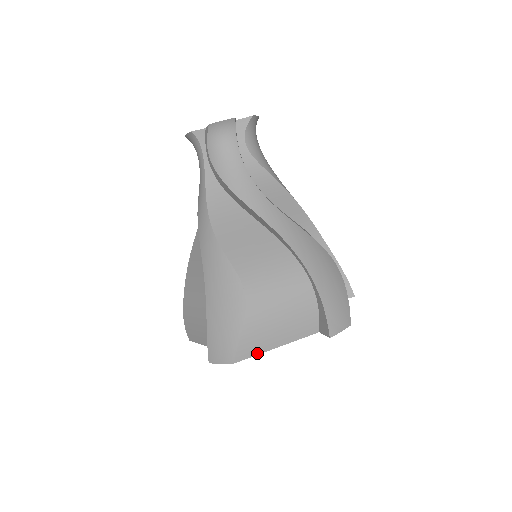
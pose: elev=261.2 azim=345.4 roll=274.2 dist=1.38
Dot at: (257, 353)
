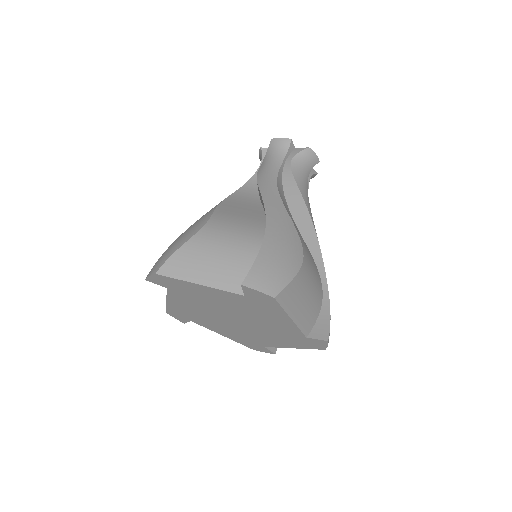
Dot at: (285, 308)
